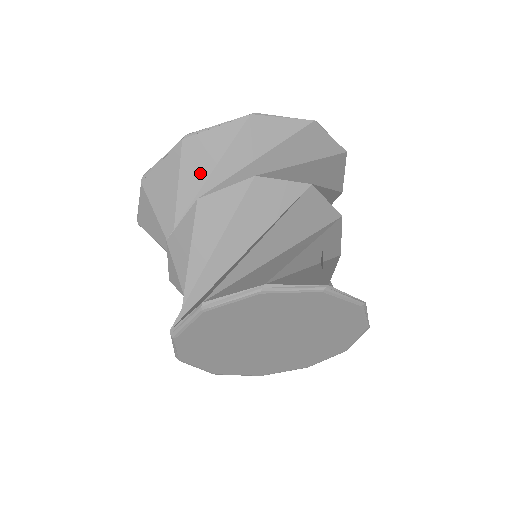
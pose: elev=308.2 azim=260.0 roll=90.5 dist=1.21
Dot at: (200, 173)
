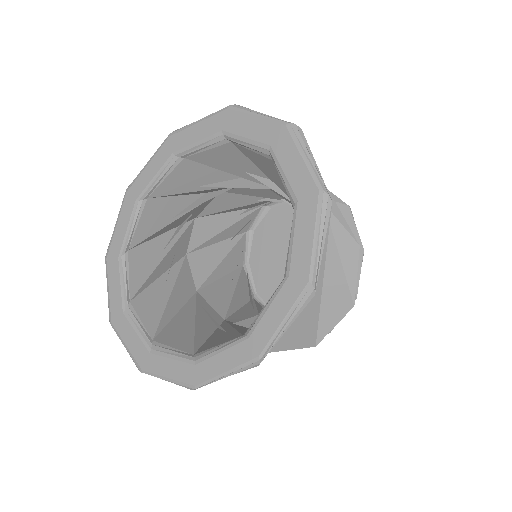
Dot at: occluded
